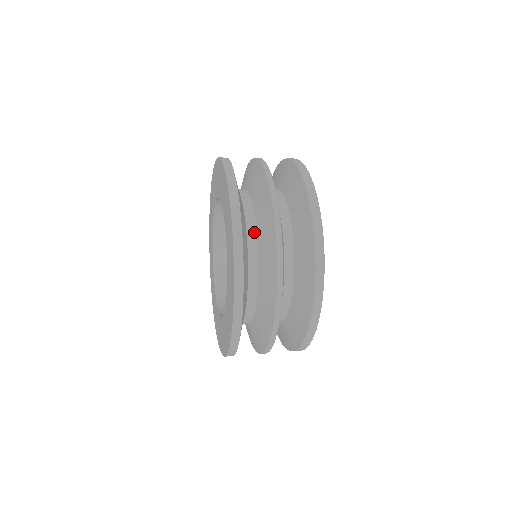
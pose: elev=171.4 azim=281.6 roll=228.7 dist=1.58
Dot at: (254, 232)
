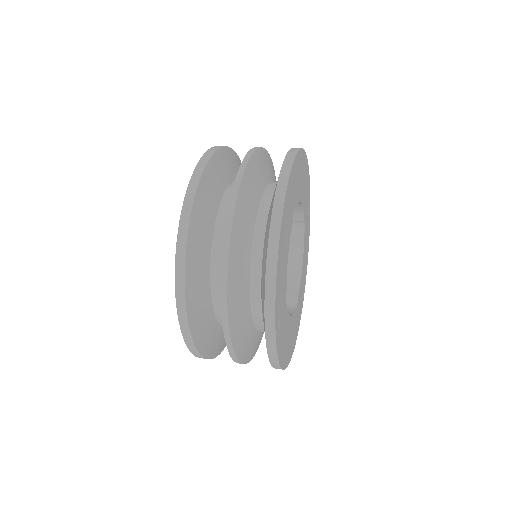
Dot at: (226, 212)
